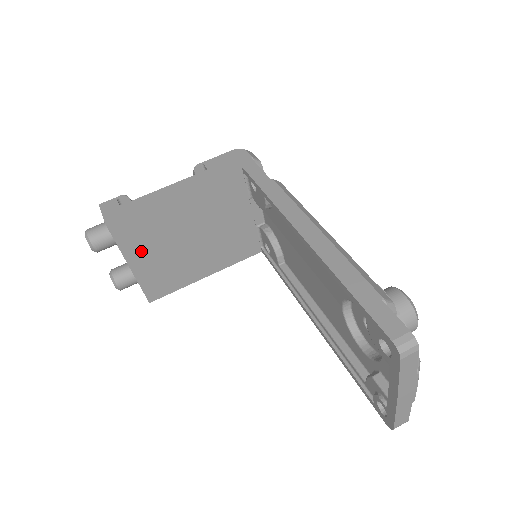
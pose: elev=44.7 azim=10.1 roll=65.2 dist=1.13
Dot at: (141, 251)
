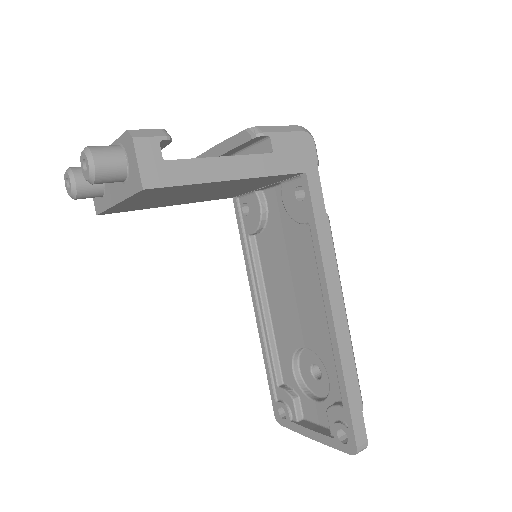
Dot at: (144, 198)
